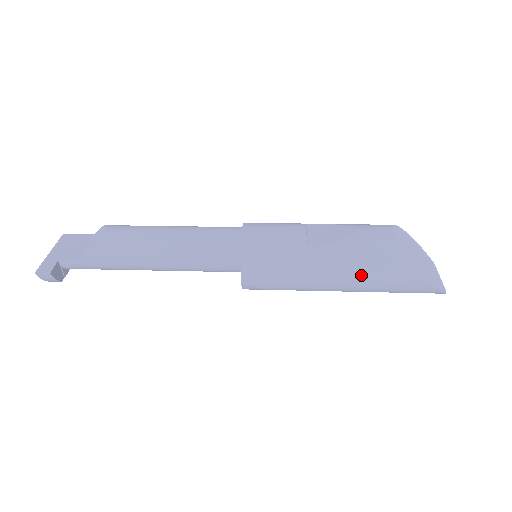
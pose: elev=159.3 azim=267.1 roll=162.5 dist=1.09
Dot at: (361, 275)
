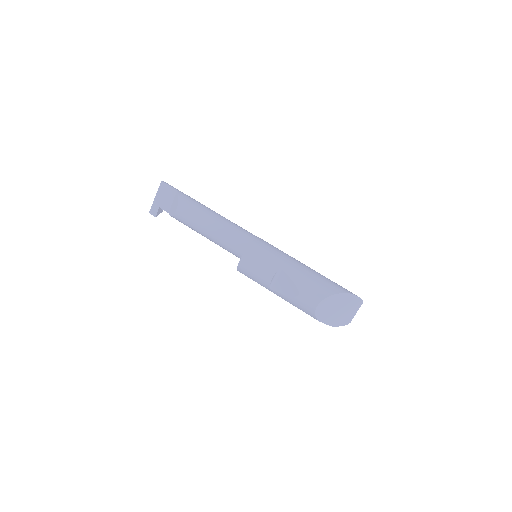
Dot at: occluded
